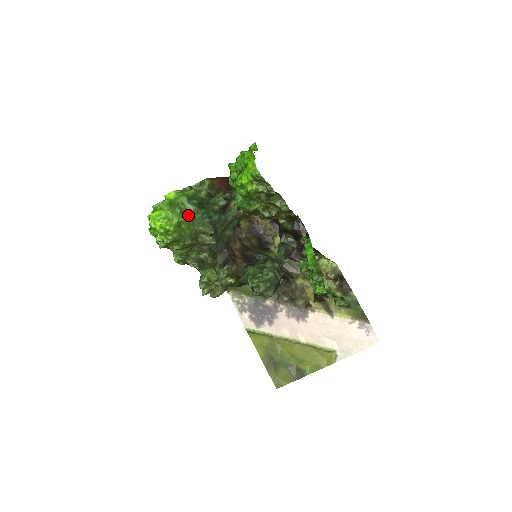
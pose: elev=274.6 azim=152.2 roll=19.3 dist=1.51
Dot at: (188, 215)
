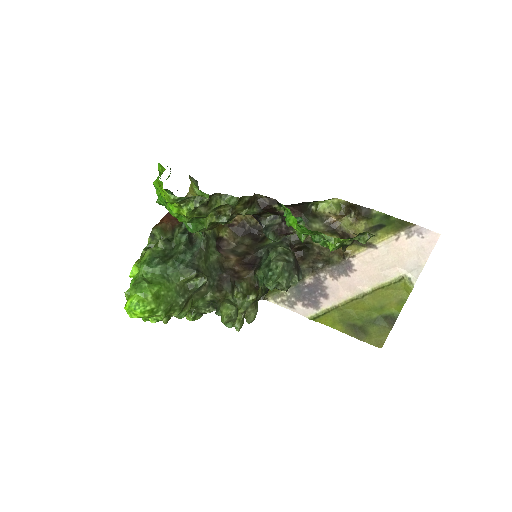
Dot at: (159, 279)
